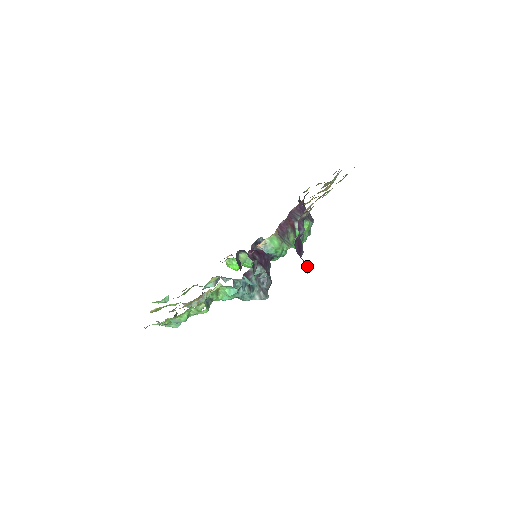
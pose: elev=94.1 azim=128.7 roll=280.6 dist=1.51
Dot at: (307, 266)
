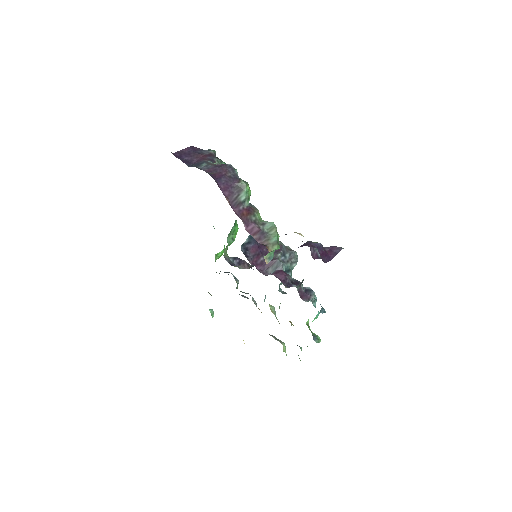
Dot at: occluded
